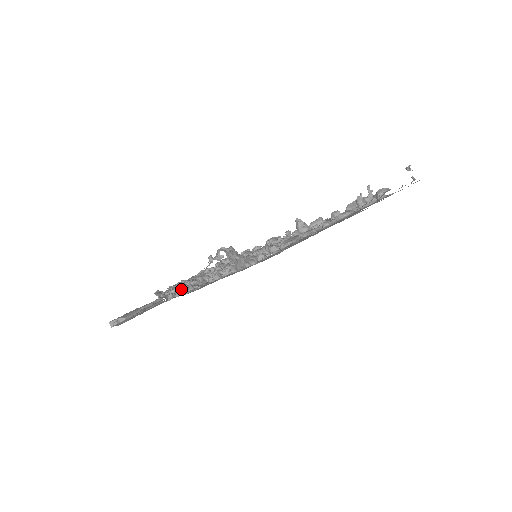
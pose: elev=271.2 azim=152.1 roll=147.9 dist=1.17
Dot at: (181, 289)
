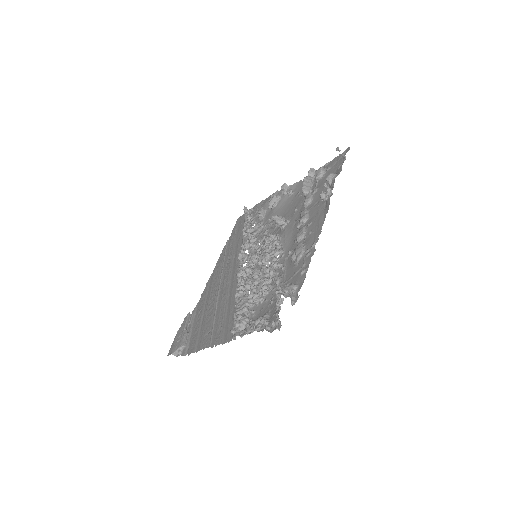
Dot at: (247, 321)
